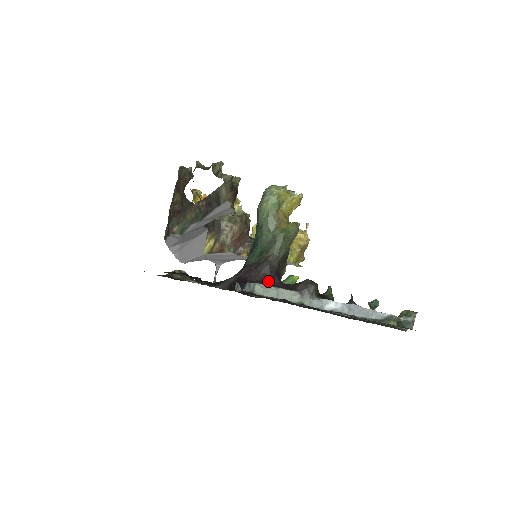
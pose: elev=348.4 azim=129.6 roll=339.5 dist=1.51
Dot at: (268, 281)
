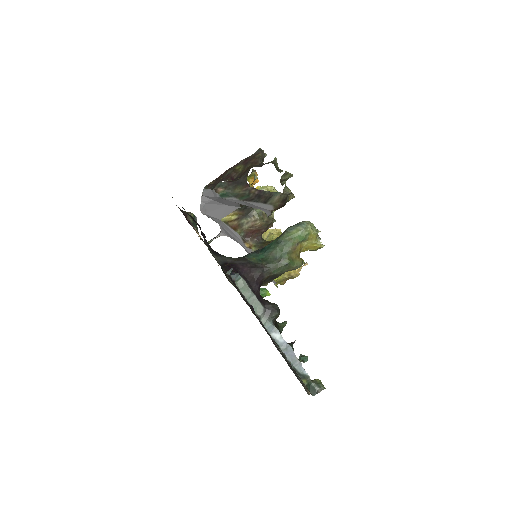
Dot at: (251, 283)
